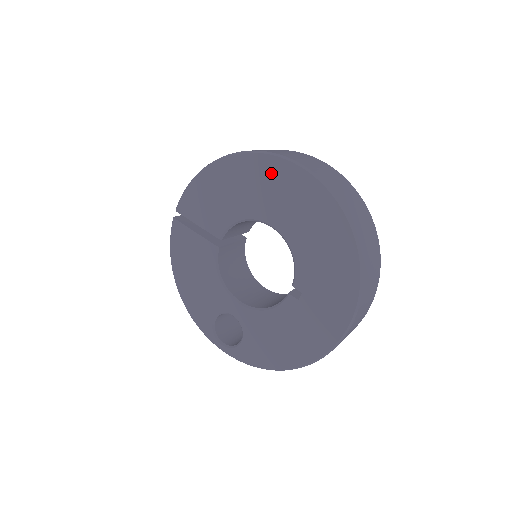
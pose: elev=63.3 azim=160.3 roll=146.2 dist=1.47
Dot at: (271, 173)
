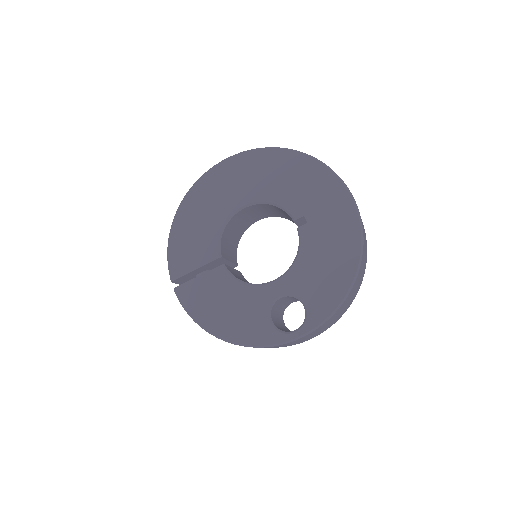
Dot at: (215, 180)
